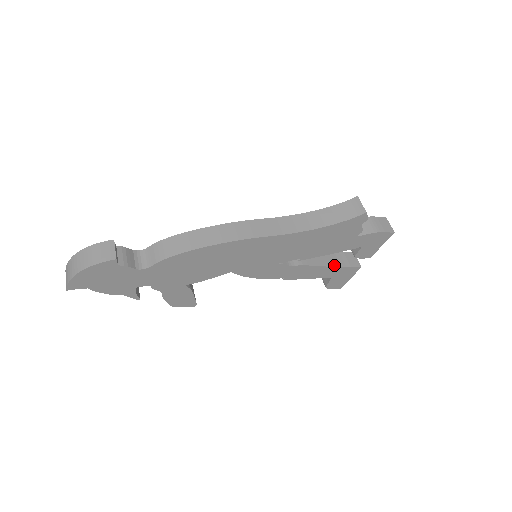
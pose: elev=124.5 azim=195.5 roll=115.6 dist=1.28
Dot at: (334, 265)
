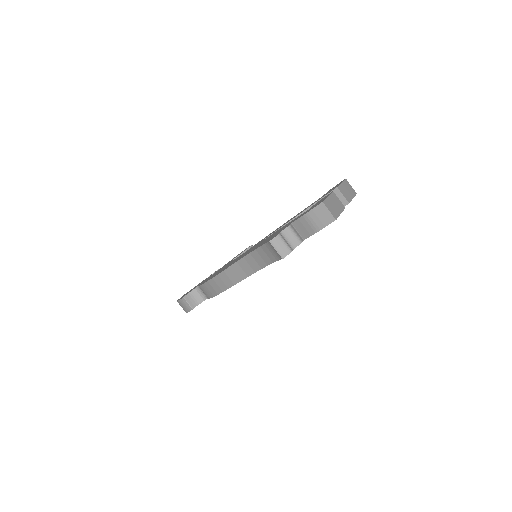
Dot at: occluded
